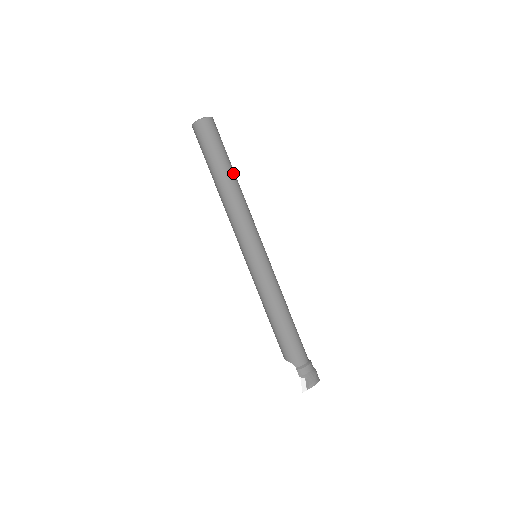
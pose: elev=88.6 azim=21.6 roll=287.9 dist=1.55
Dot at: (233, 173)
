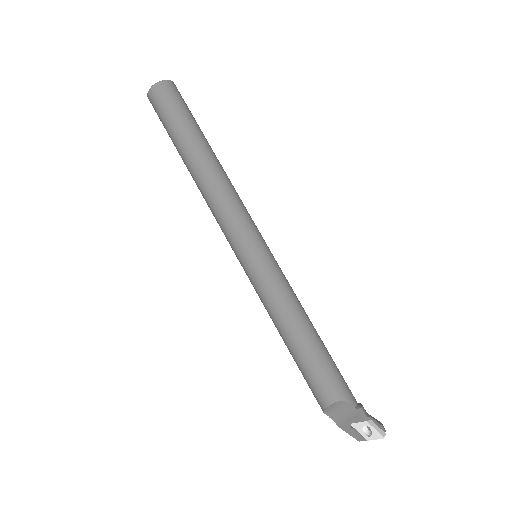
Dot at: occluded
